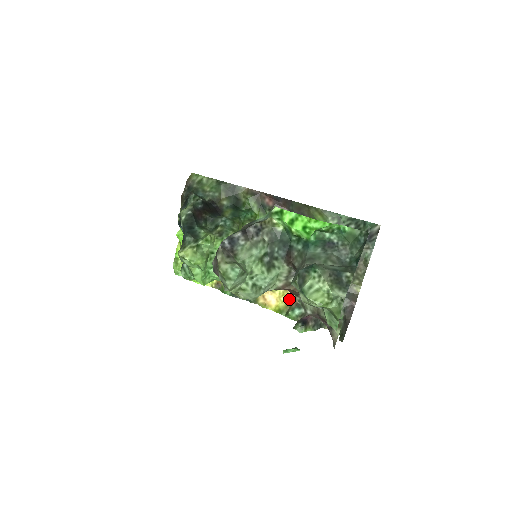
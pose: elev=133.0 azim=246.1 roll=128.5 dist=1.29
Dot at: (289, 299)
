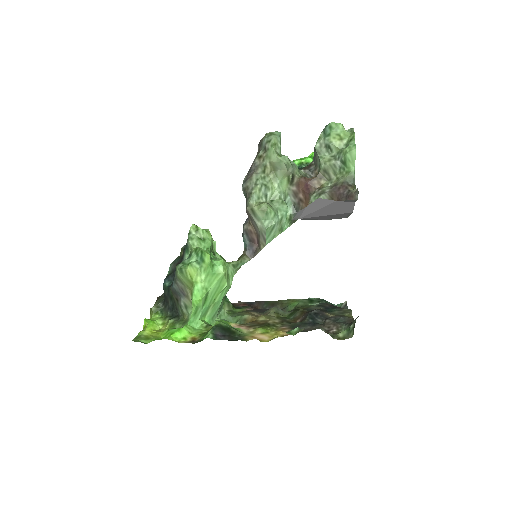
Dot at: (283, 335)
